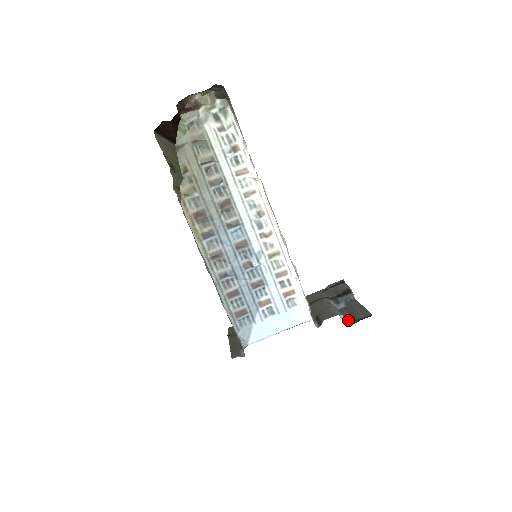
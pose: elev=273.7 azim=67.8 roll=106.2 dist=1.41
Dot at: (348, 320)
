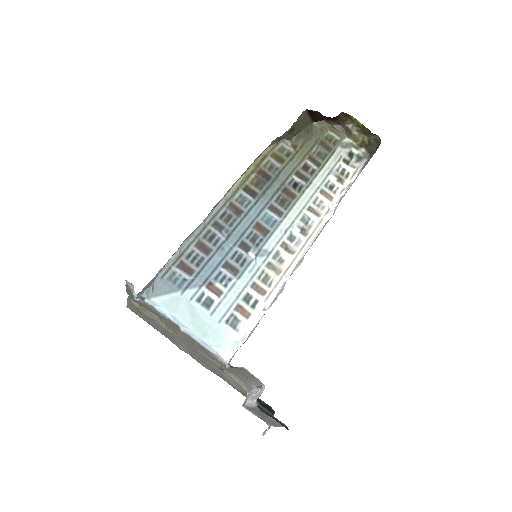
Dot at: occluded
